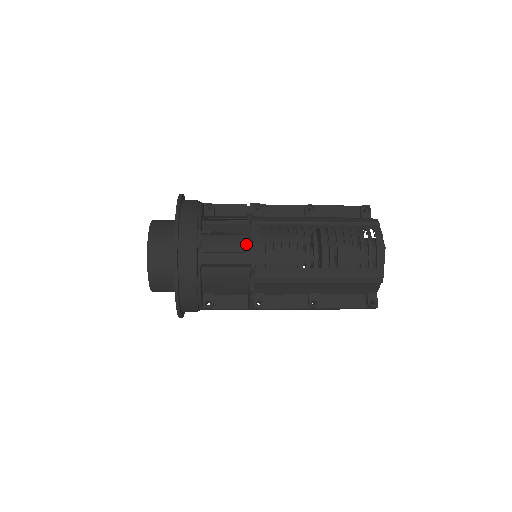
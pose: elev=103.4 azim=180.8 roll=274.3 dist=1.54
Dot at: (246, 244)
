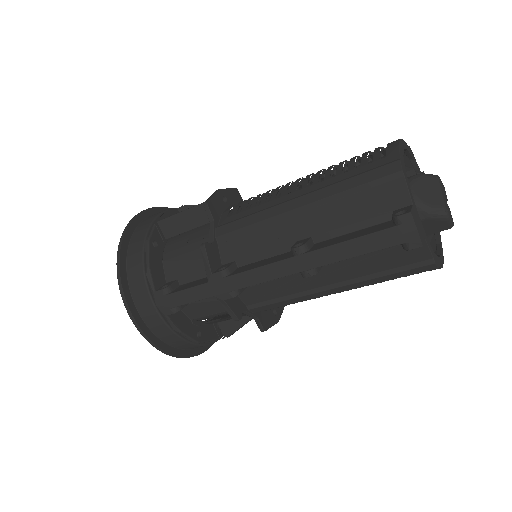
Dot at: occluded
